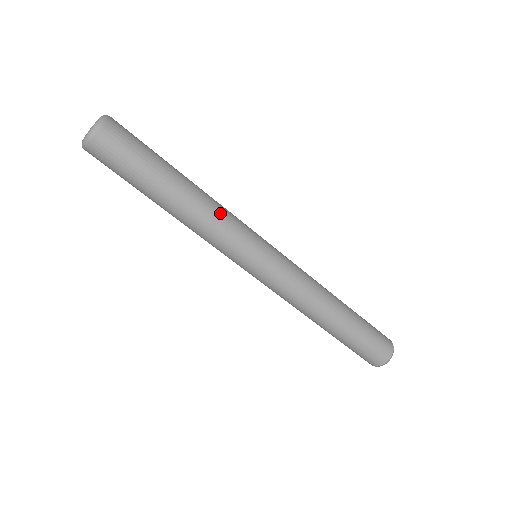
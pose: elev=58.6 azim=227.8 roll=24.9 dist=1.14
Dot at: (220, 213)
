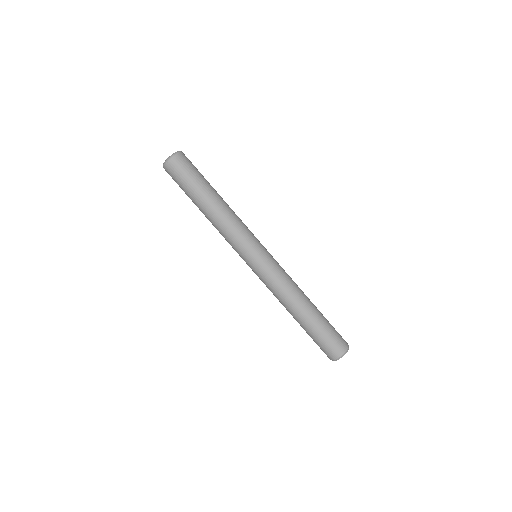
Dot at: occluded
